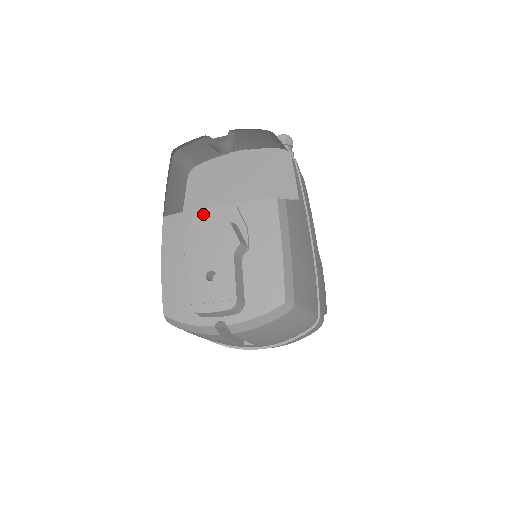
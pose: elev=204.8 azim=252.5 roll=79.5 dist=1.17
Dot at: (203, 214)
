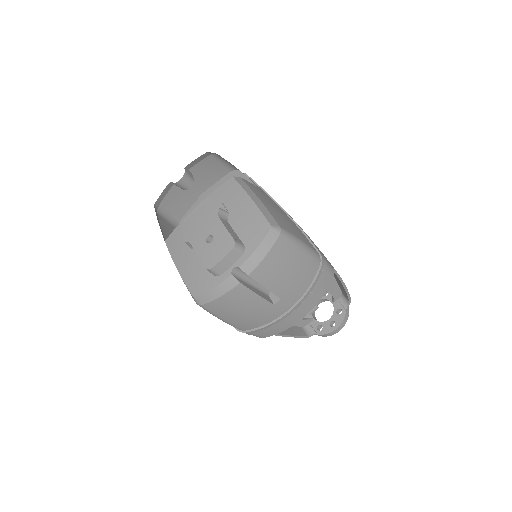
Dot at: occluded
